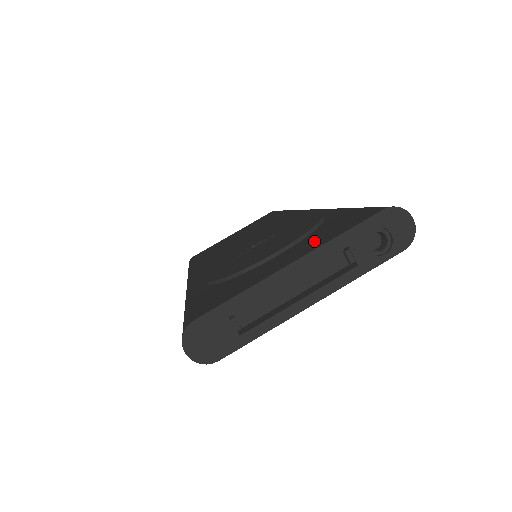
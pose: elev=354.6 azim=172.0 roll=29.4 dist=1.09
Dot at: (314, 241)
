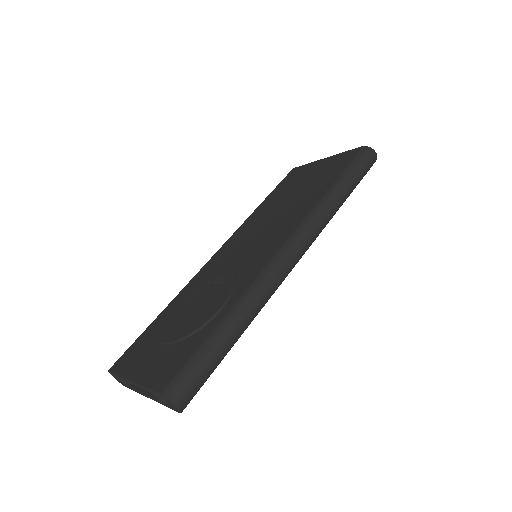
Dot at: (158, 365)
